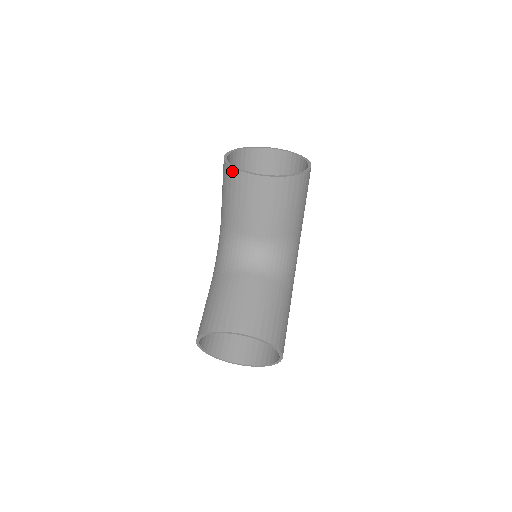
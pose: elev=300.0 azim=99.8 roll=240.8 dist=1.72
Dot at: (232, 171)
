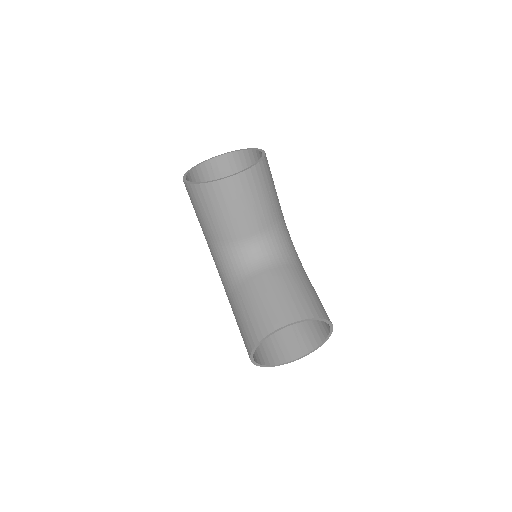
Dot at: (201, 187)
